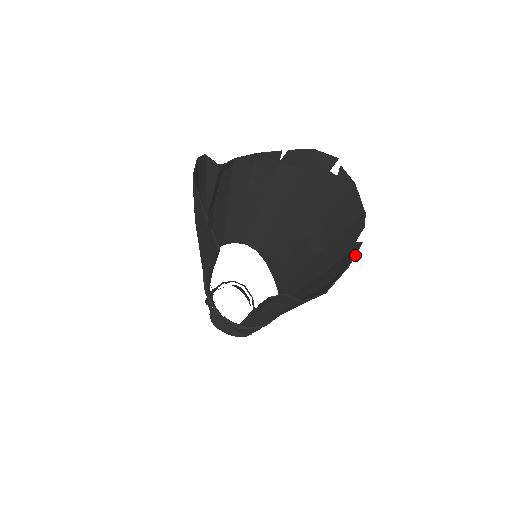
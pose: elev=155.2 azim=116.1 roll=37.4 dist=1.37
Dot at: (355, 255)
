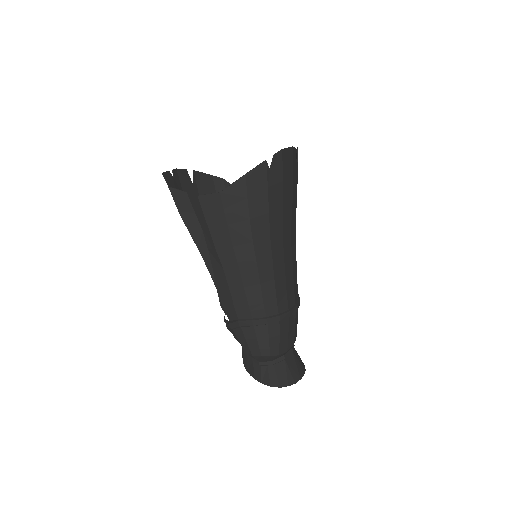
Dot at: (255, 167)
